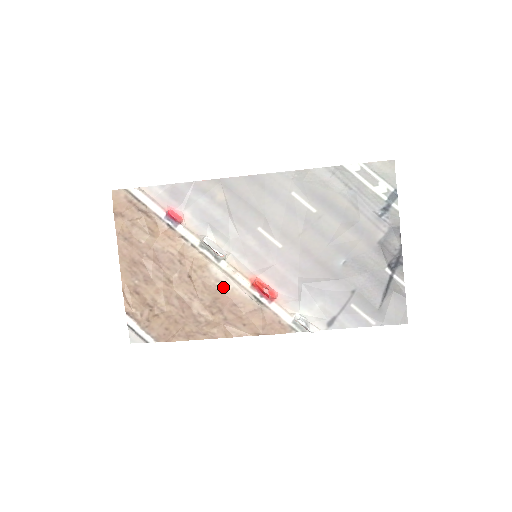
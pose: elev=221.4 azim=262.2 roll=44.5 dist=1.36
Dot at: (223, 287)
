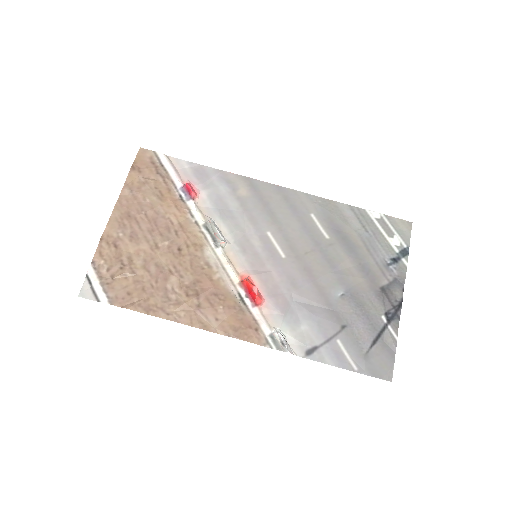
Dot at: (210, 273)
